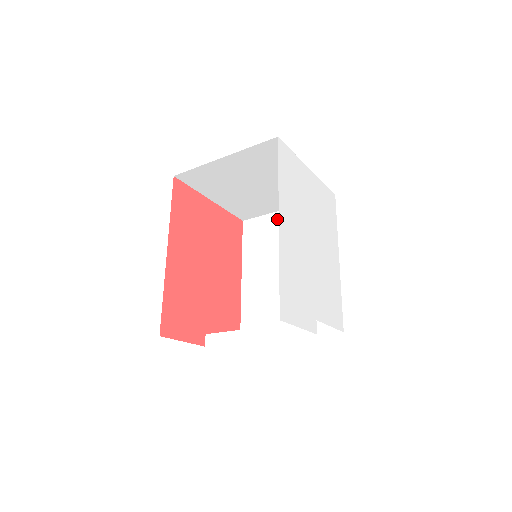
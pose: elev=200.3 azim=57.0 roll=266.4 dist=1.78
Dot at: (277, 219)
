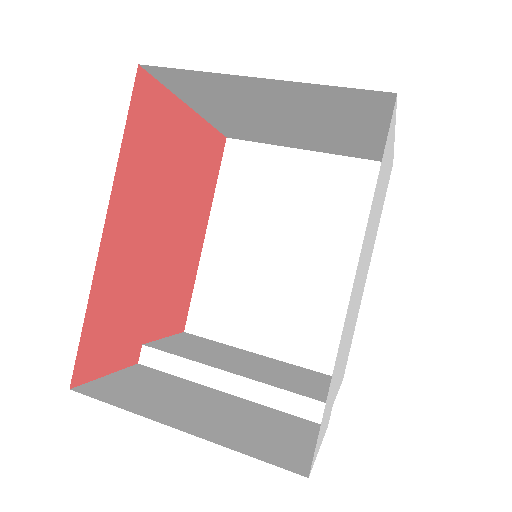
Dot at: (286, 161)
